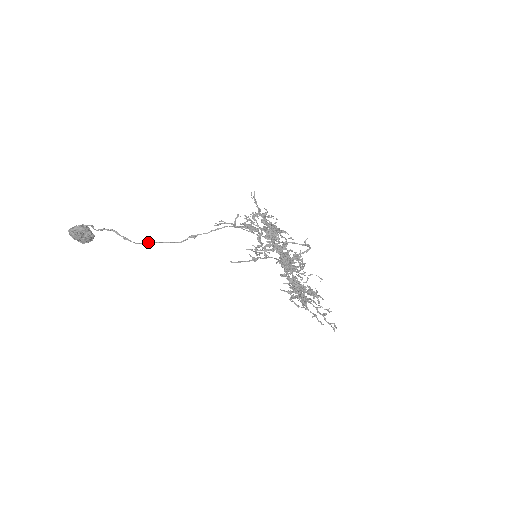
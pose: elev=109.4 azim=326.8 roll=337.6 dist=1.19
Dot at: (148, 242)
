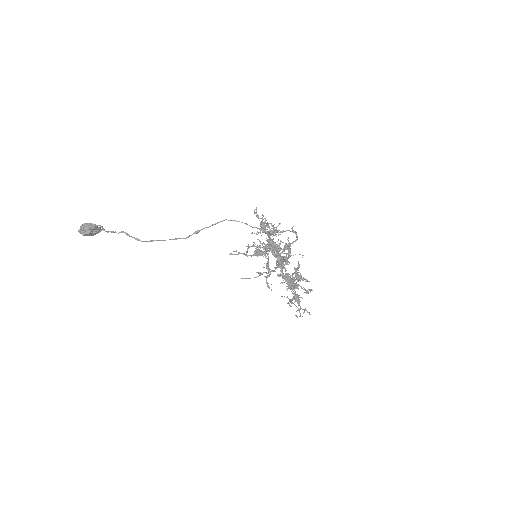
Dot at: (157, 240)
